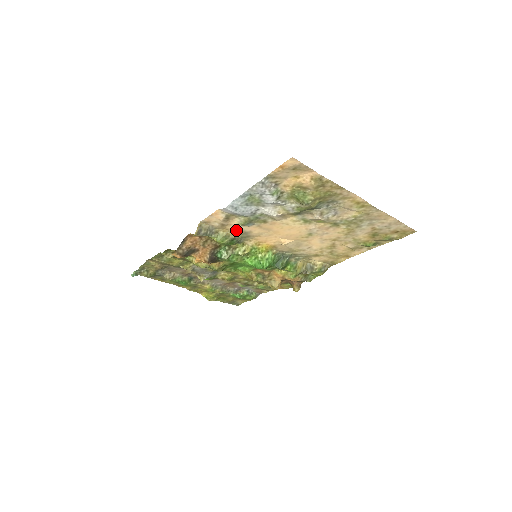
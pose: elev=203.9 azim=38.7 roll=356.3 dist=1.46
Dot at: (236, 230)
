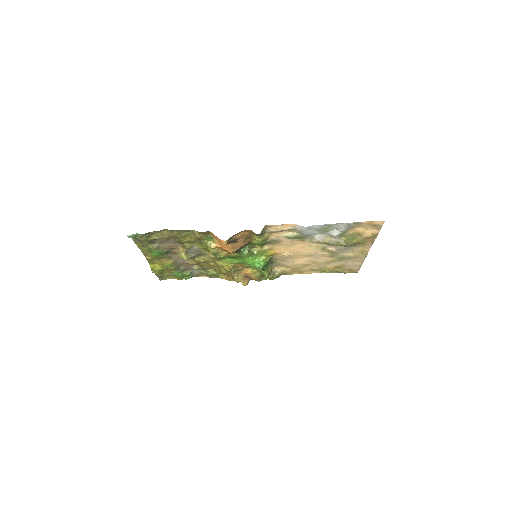
Dot at: (276, 237)
